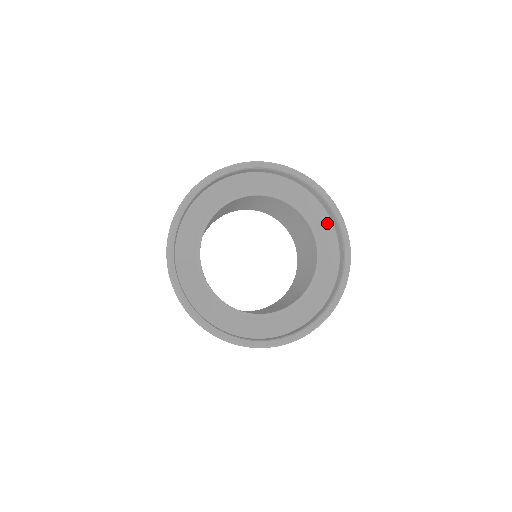
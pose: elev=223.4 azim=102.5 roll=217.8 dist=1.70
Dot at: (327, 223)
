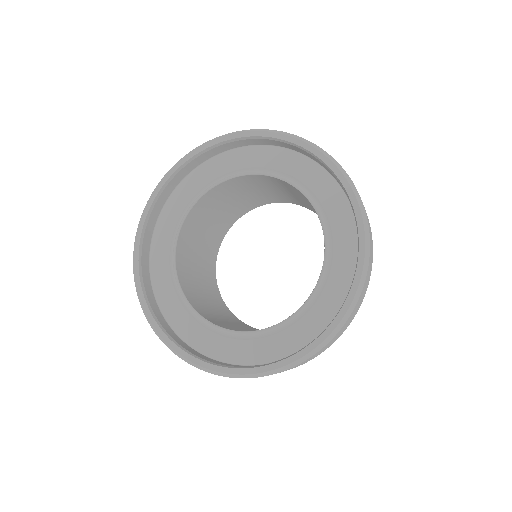
Dot at: (325, 179)
